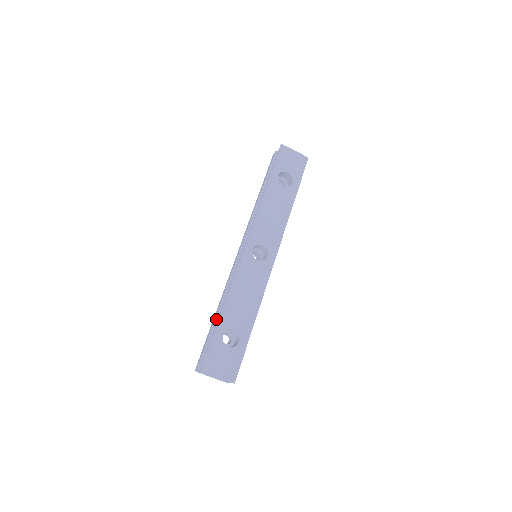
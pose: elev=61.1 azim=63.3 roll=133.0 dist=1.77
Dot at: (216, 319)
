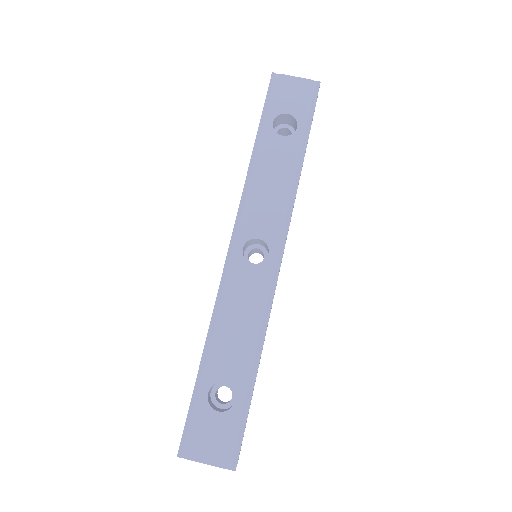
Dot at: occluded
